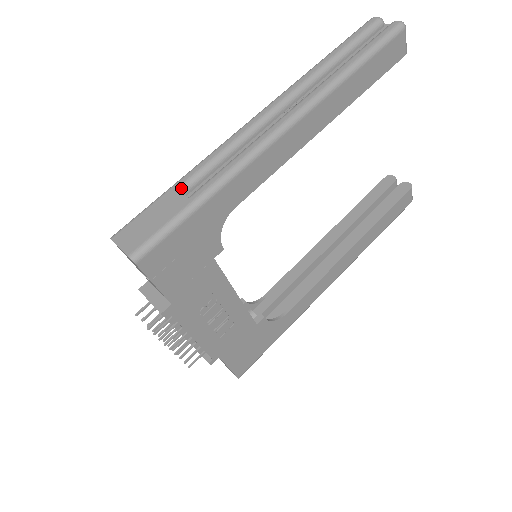
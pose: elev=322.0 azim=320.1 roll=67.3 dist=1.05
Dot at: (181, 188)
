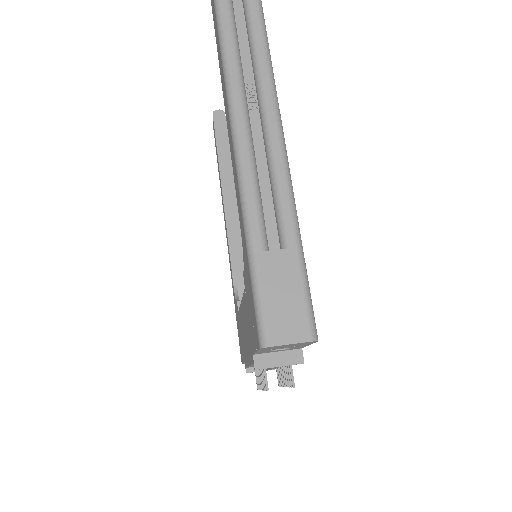
Dot at: (265, 247)
